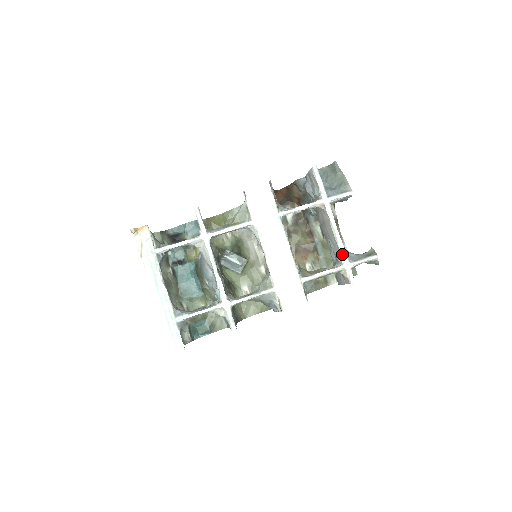
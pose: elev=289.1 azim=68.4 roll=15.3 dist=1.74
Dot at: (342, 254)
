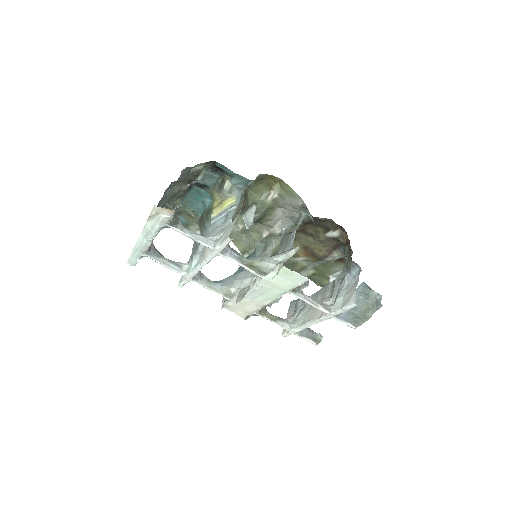
Dot at: (298, 329)
